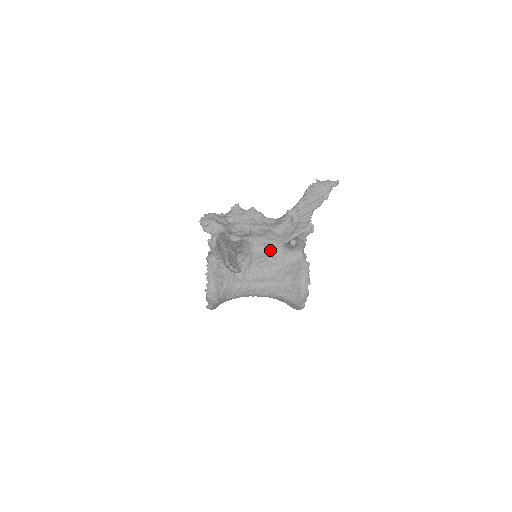
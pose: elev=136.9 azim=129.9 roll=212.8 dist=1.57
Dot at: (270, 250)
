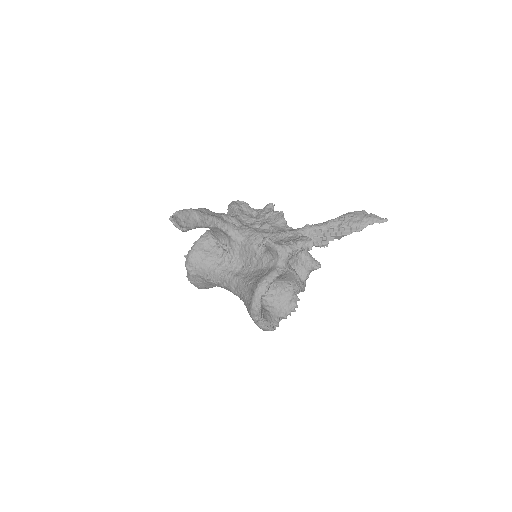
Dot at: (256, 247)
